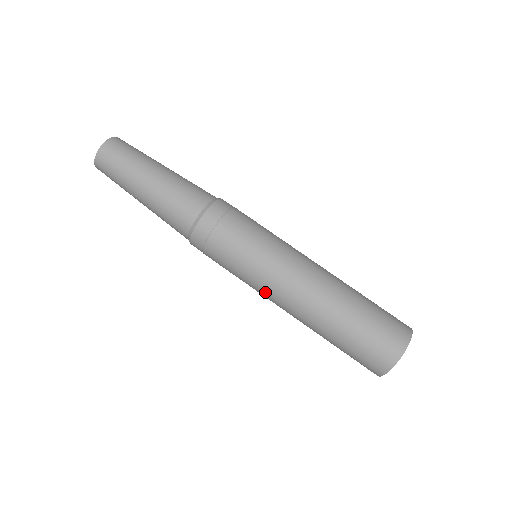
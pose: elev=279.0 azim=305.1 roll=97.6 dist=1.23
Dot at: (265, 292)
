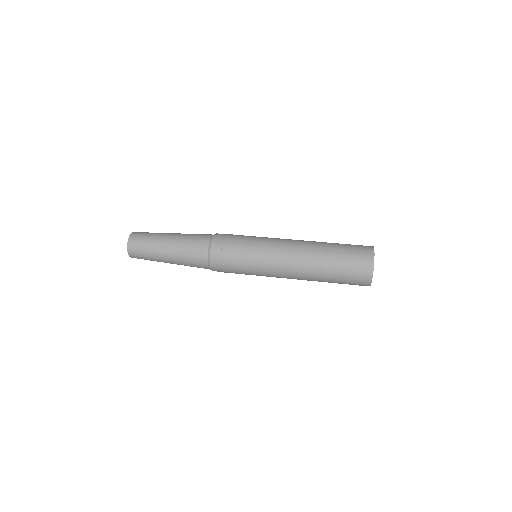
Dot at: (275, 245)
